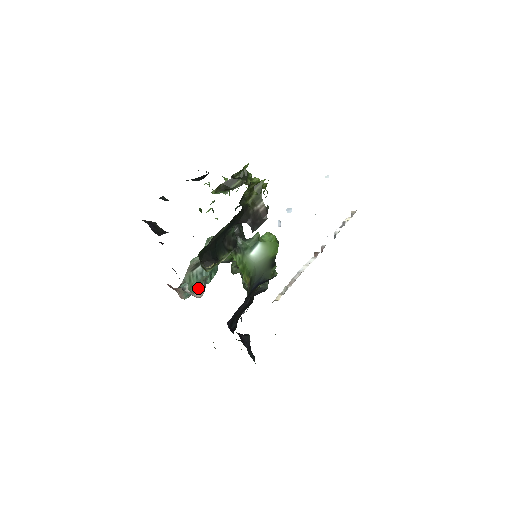
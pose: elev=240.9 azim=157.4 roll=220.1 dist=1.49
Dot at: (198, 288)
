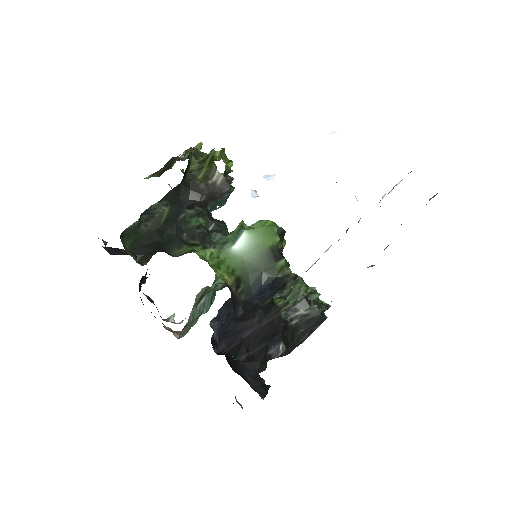
Dot at: occluded
